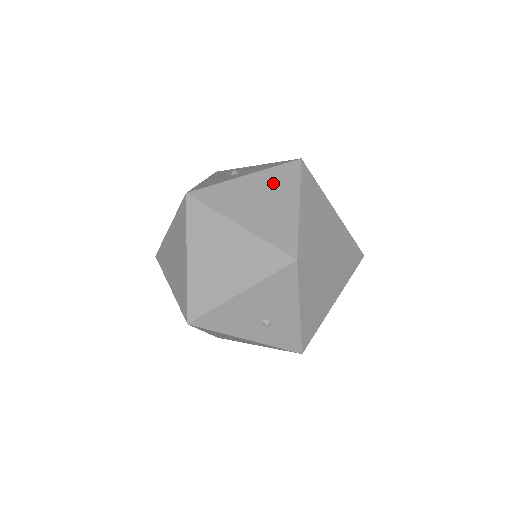
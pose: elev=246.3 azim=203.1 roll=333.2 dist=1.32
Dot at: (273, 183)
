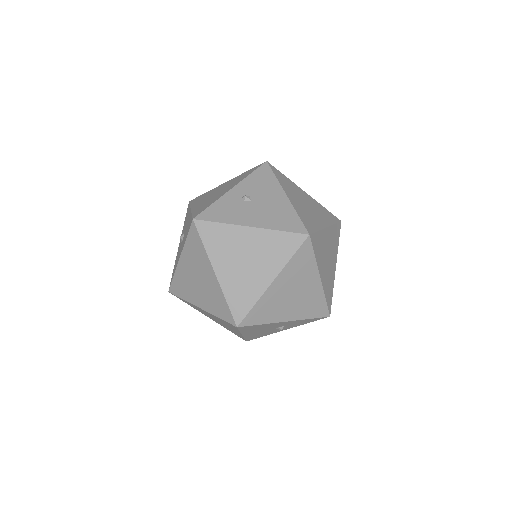
Dot at: (194, 258)
